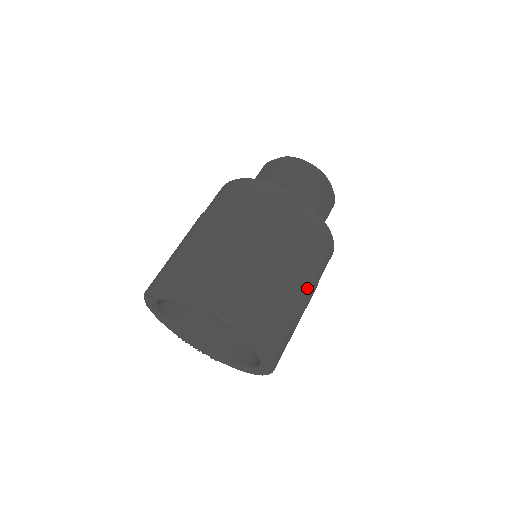
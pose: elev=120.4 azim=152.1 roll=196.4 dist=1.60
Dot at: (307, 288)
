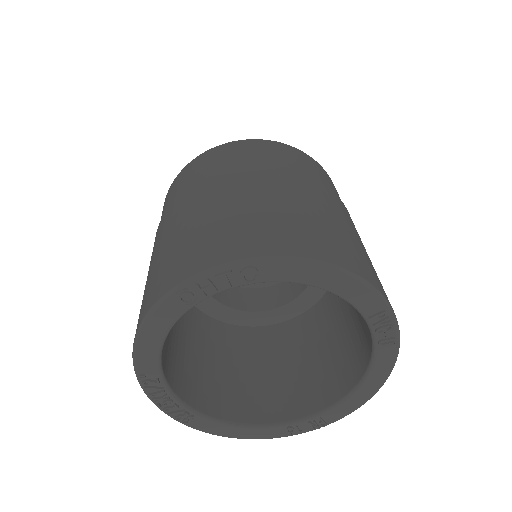
Dot at: occluded
